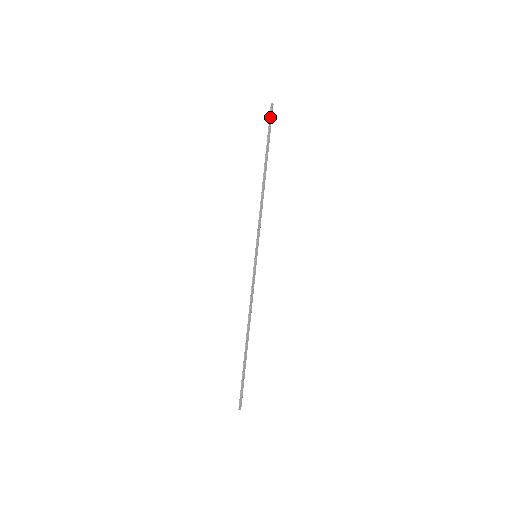
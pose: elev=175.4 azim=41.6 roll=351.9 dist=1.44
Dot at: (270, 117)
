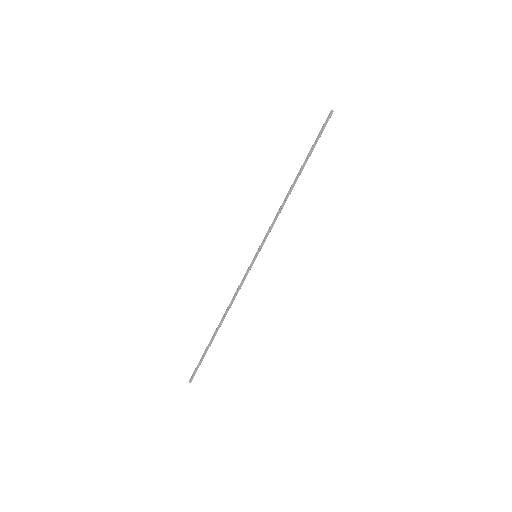
Dot at: (324, 124)
